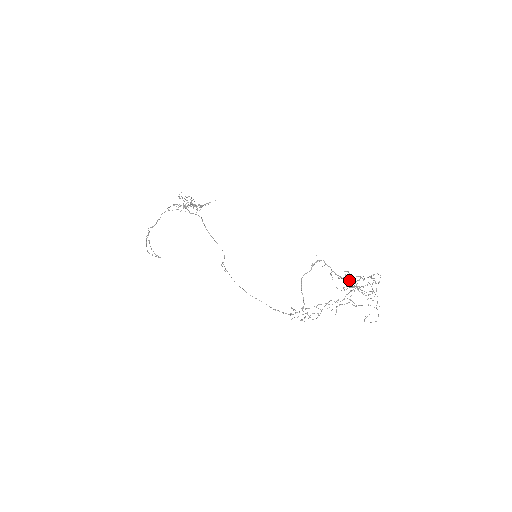
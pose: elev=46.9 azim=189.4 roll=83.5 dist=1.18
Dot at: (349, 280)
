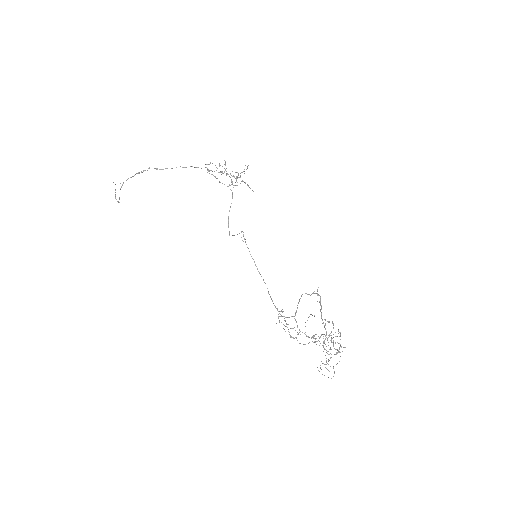
Dot at: occluded
